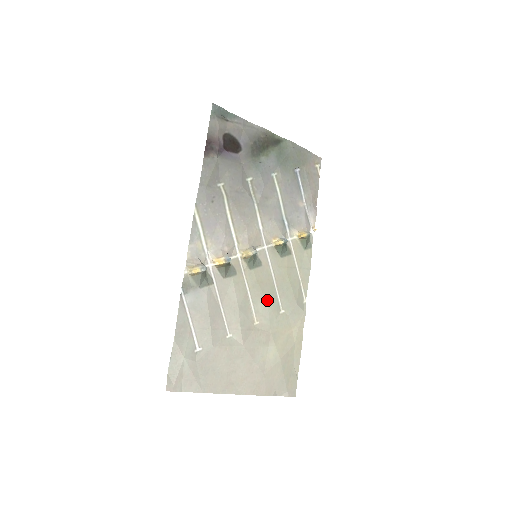
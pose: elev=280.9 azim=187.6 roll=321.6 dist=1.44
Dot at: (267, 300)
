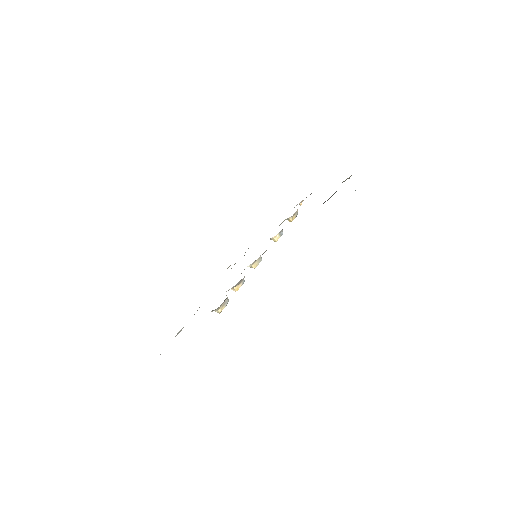
Dot at: occluded
